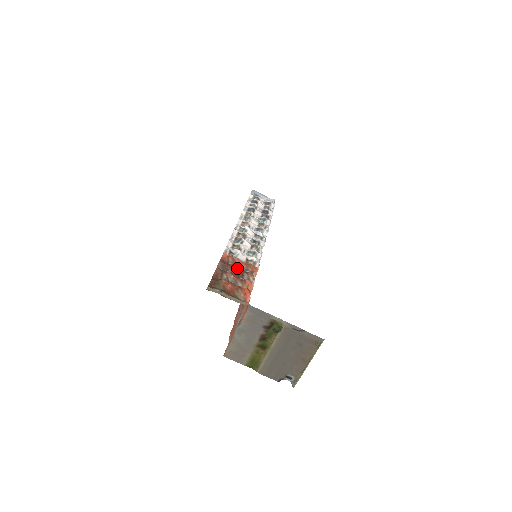
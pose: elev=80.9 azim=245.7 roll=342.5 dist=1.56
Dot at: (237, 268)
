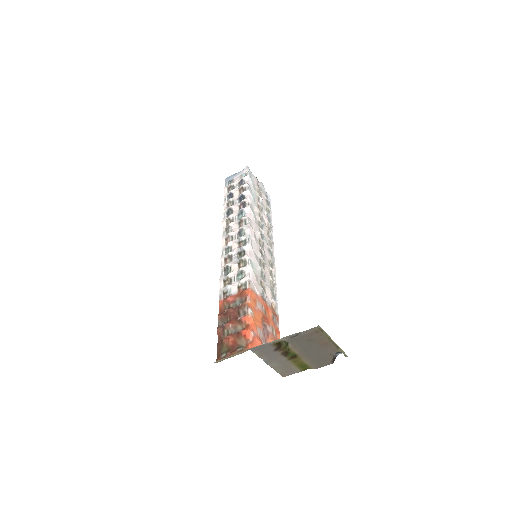
Dot at: (232, 309)
